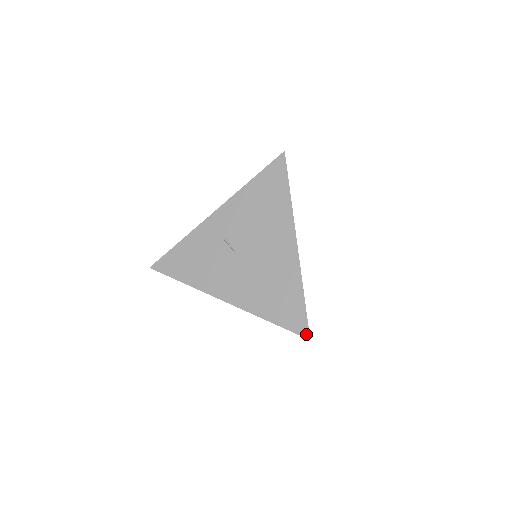
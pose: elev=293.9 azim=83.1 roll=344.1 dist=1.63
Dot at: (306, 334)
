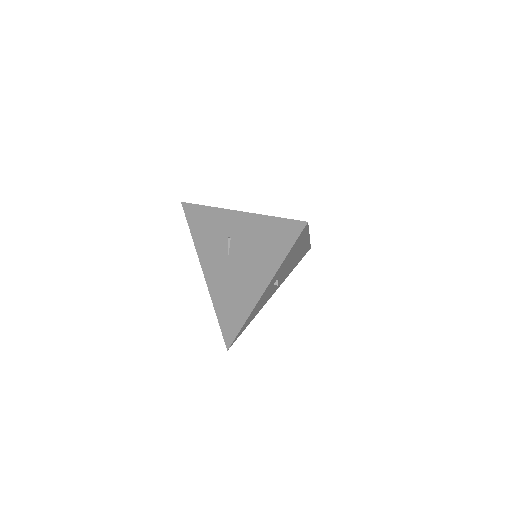
Dot at: (228, 345)
